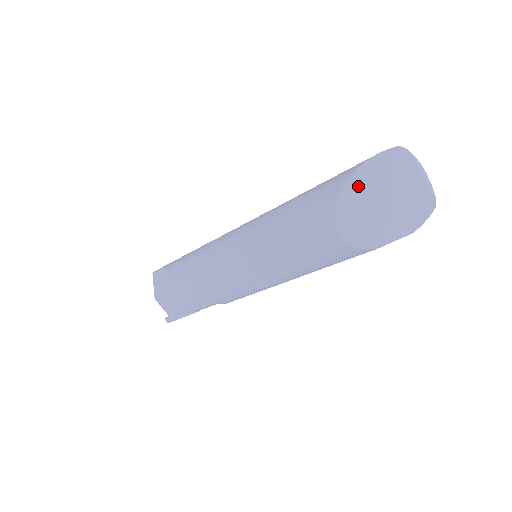
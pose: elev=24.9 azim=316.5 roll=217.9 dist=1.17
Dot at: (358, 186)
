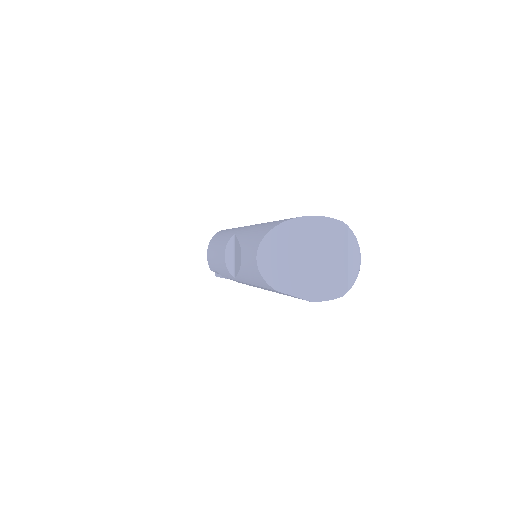
Dot at: (291, 230)
